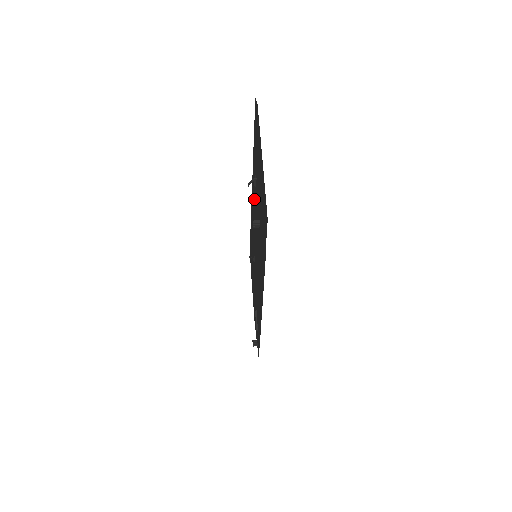
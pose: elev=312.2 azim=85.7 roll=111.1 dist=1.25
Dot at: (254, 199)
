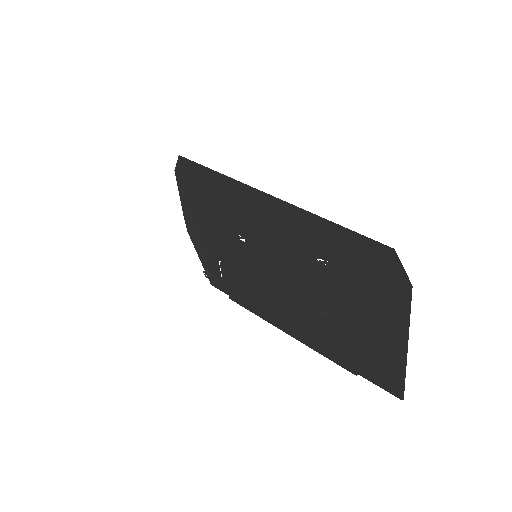
Dot at: (284, 233)
